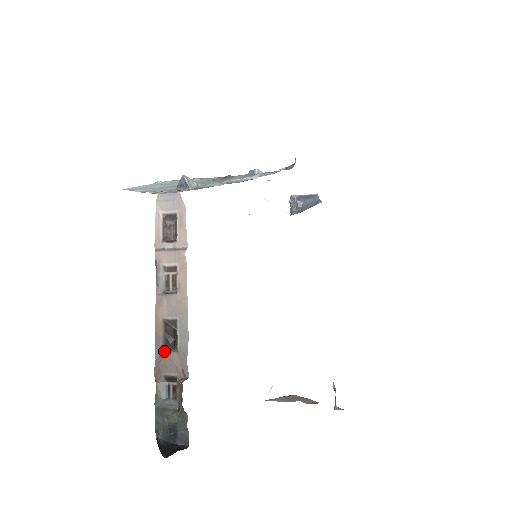
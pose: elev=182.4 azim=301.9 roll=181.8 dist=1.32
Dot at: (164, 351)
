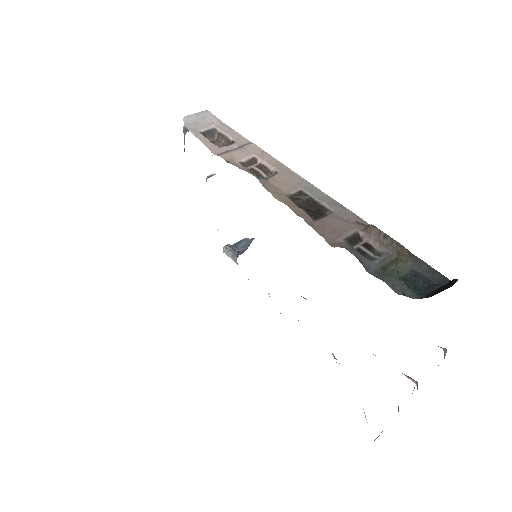
Dot at: (318, 219)
